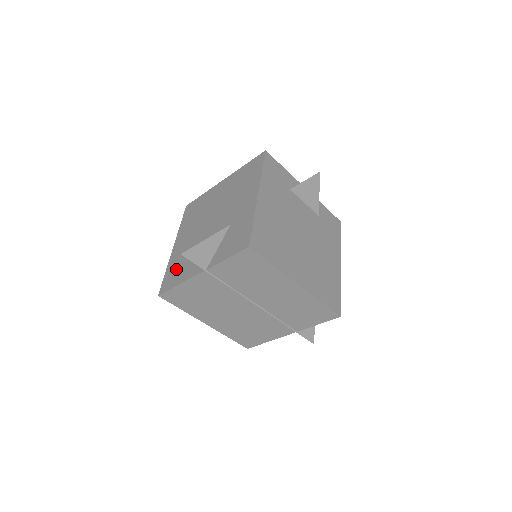
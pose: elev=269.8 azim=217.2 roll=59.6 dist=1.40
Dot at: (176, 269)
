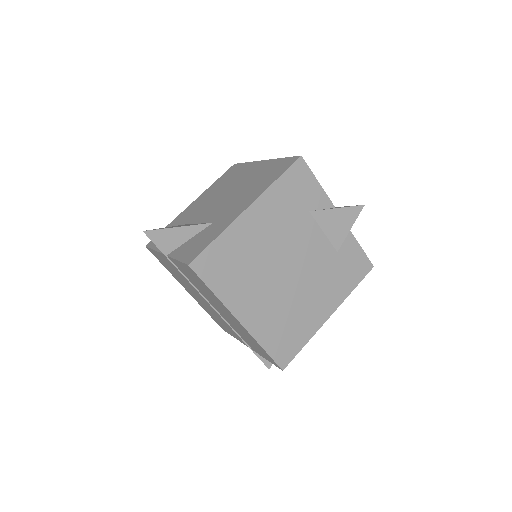
Dot at: occluded
